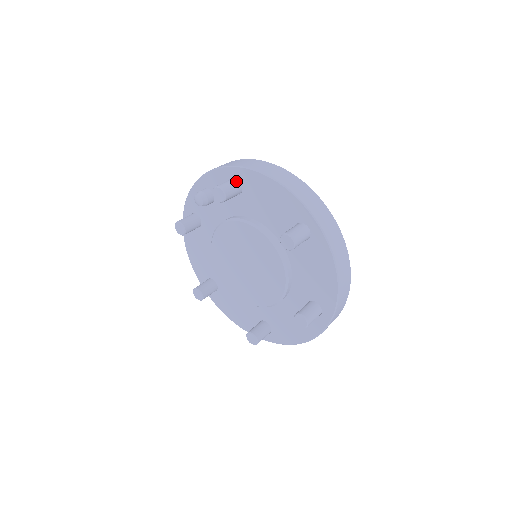
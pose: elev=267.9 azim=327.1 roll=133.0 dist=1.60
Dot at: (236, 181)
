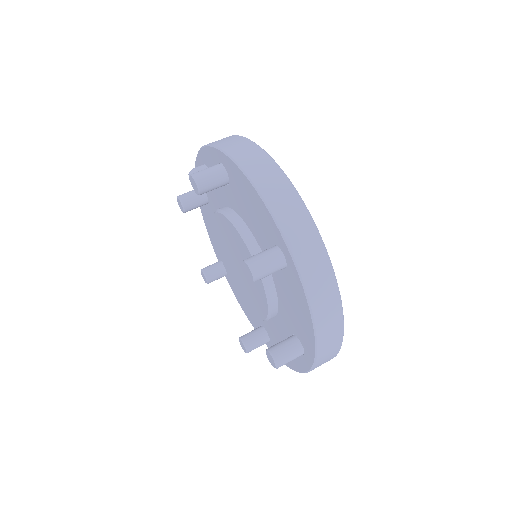
Dot at: (221, 169)
